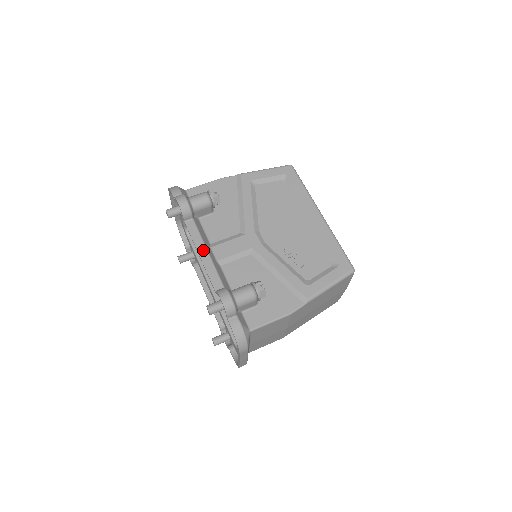
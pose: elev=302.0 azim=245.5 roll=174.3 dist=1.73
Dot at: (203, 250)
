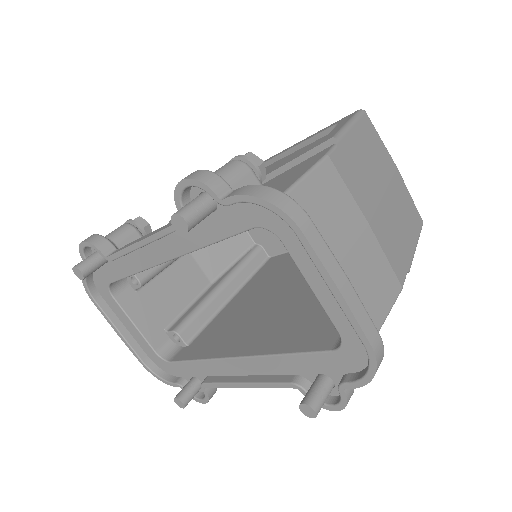
Dot at: (142, 237)
